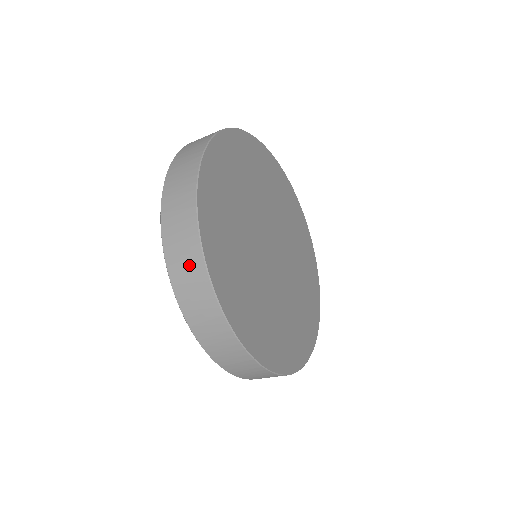
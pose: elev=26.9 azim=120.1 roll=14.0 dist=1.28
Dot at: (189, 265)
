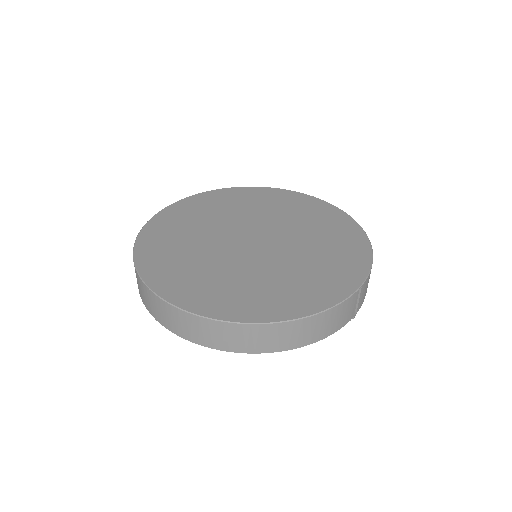
Dot at: (200, 329)
